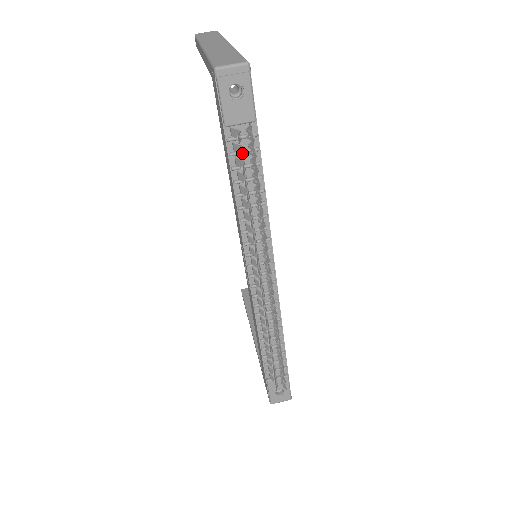
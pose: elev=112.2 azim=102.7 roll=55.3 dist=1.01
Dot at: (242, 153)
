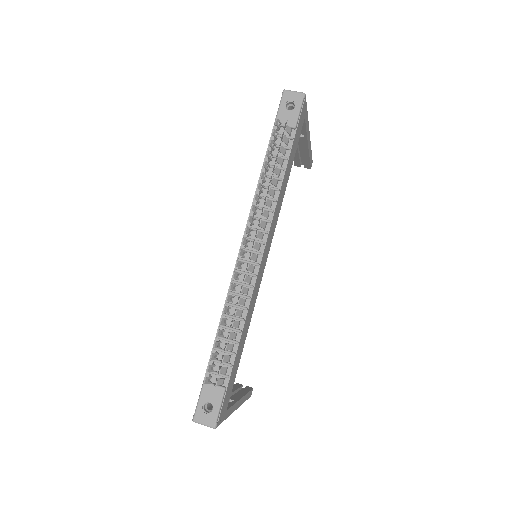
Dot at: (276, 137)
